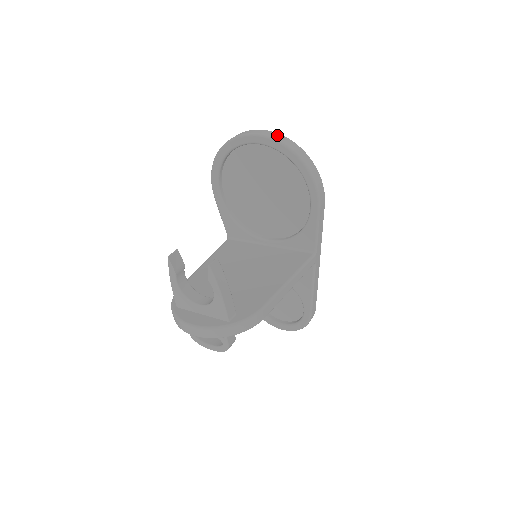
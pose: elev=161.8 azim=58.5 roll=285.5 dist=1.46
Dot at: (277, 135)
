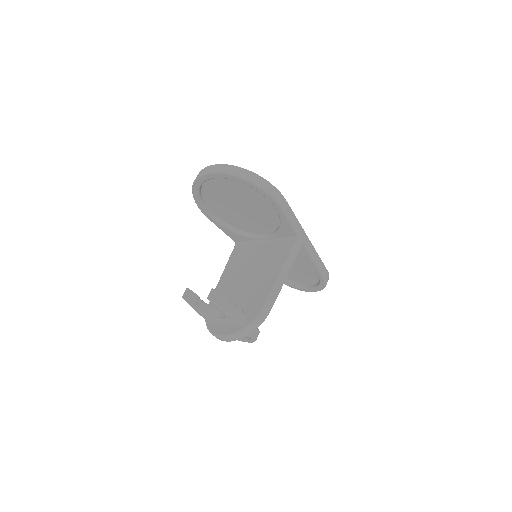
Dot at: (224, 167)
